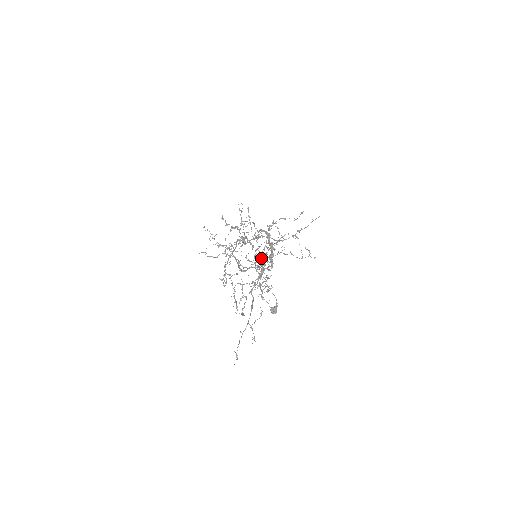
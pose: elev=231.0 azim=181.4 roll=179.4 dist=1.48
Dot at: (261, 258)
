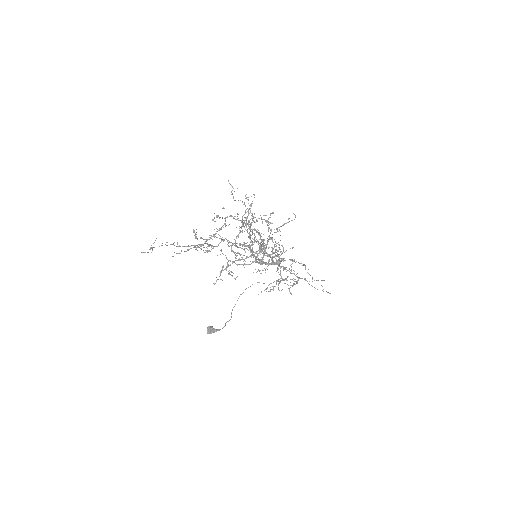
Dot at: occluded
